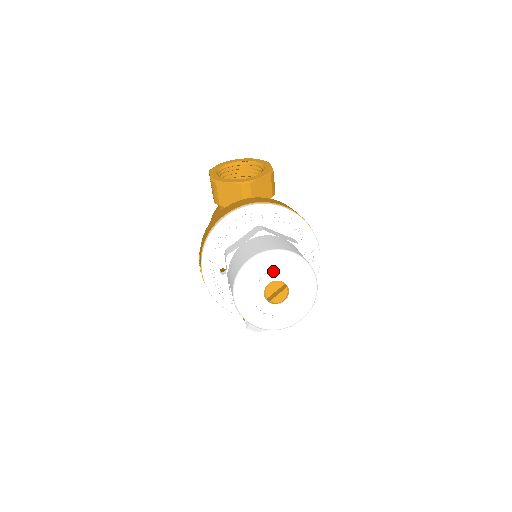
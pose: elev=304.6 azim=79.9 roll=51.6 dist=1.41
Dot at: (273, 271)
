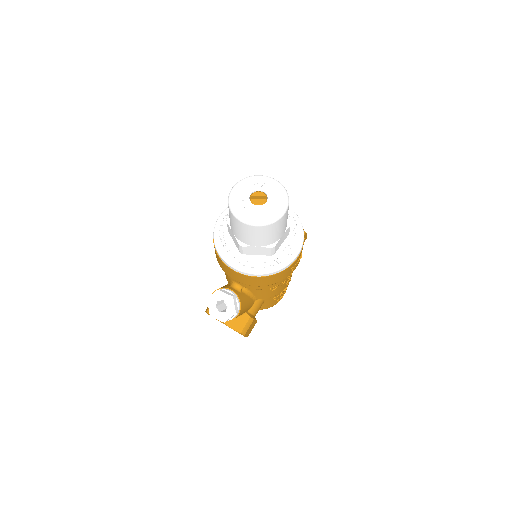
Dot at: (267, 187)
